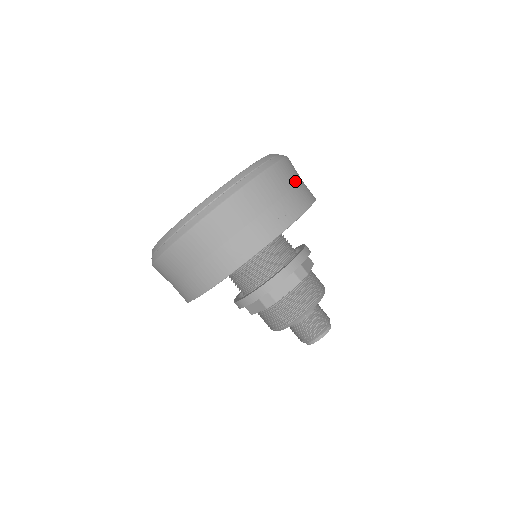
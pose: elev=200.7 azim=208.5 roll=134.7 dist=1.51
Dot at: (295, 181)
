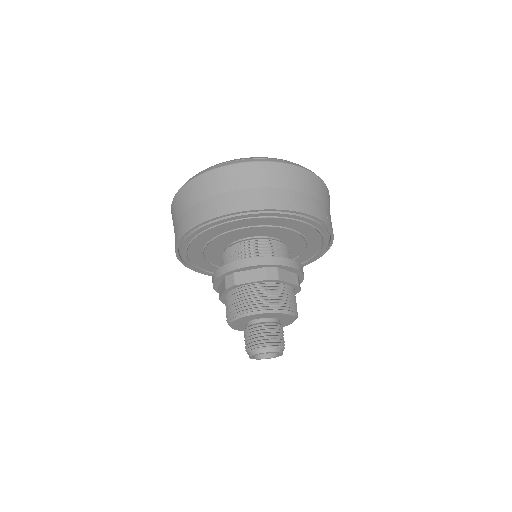
Dot at: occluded
